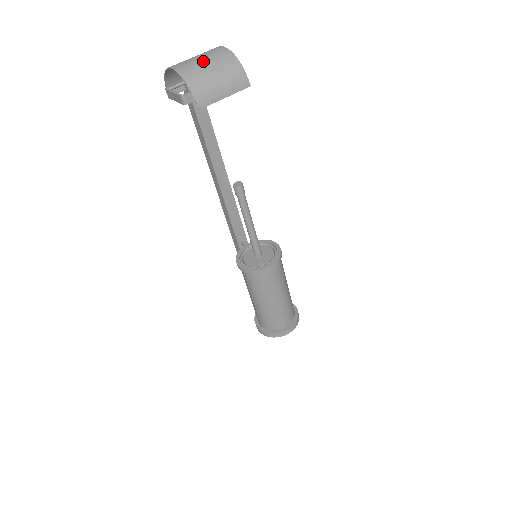
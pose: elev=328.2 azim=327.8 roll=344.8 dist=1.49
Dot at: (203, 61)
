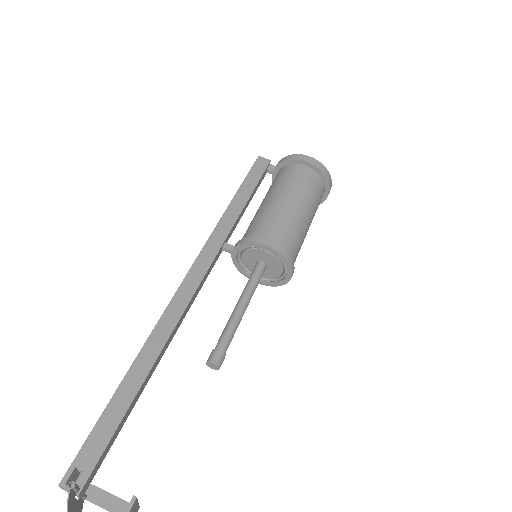
Dot at: out of frame
